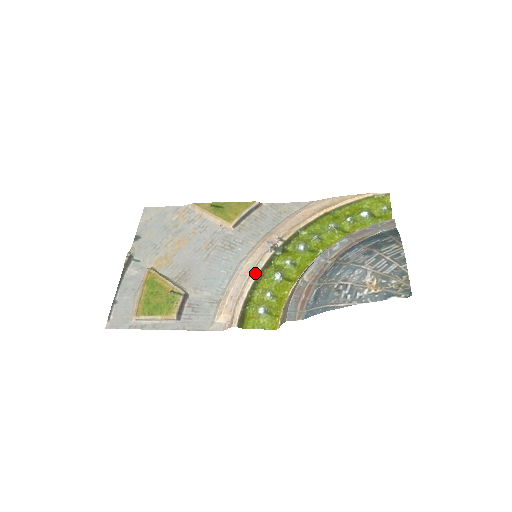
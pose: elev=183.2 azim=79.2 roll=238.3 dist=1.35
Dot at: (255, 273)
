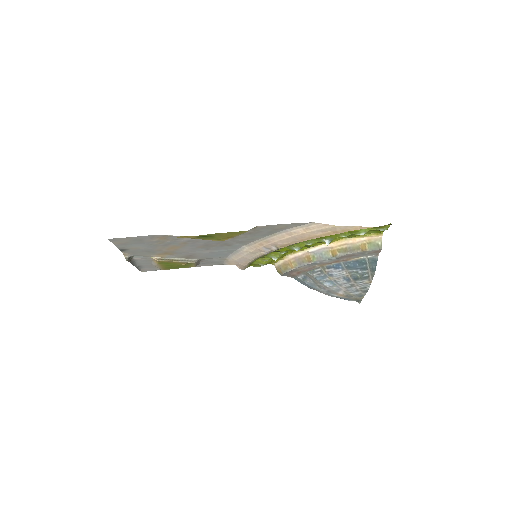
Dot at: occluded
